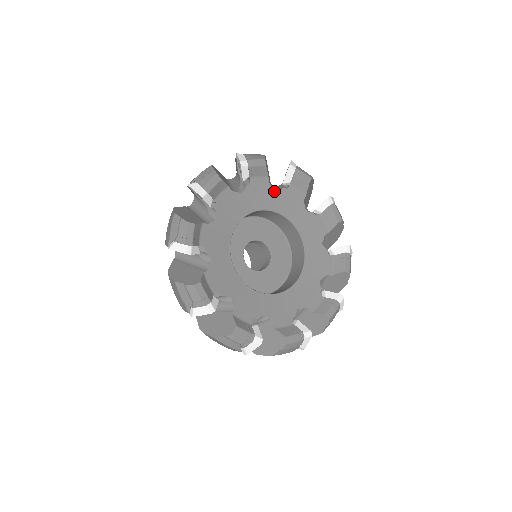
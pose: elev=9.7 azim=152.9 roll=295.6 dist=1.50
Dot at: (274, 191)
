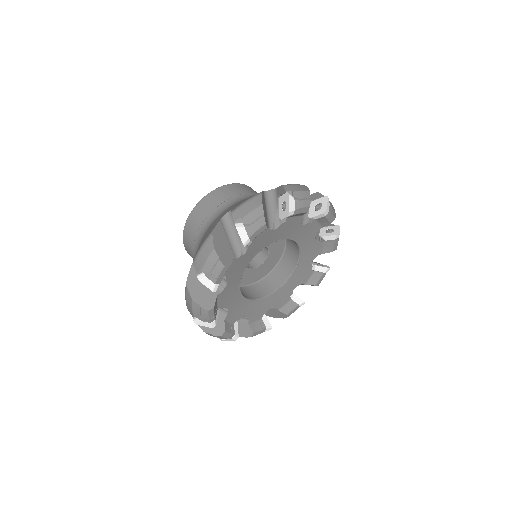
Dot at: (273, 231)
